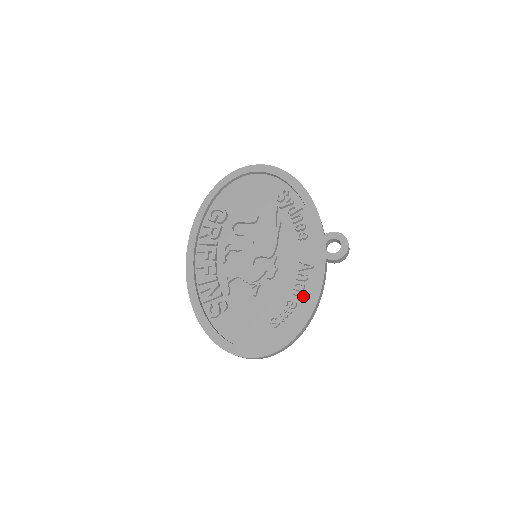
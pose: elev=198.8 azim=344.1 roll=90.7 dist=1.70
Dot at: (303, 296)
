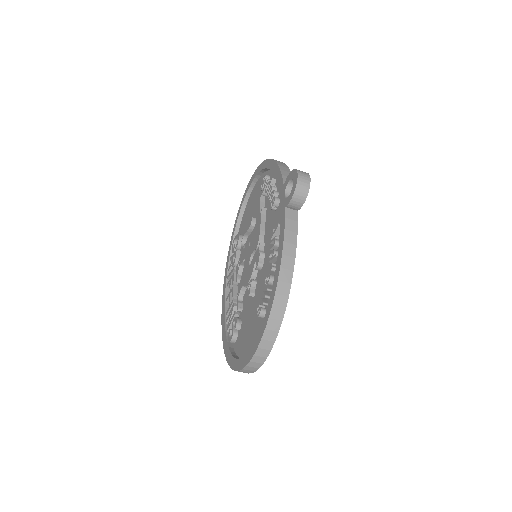
Dot at: occluded
